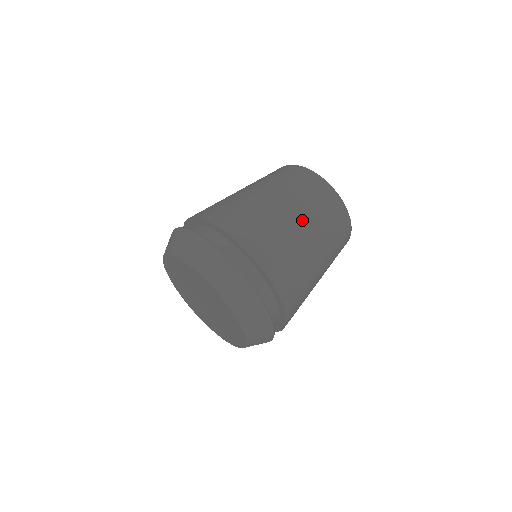
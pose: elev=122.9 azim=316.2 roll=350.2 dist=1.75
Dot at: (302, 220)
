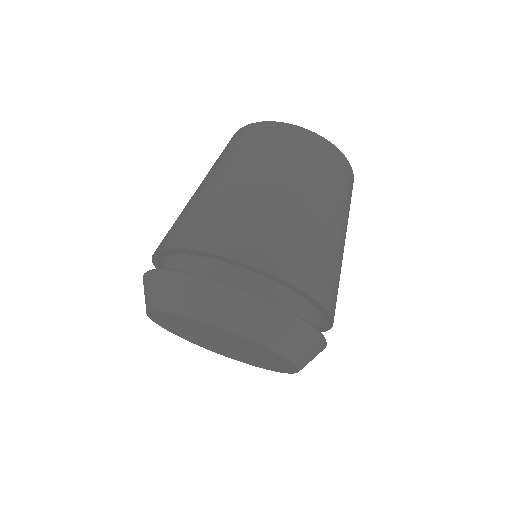
Dot at: (309, 197)
